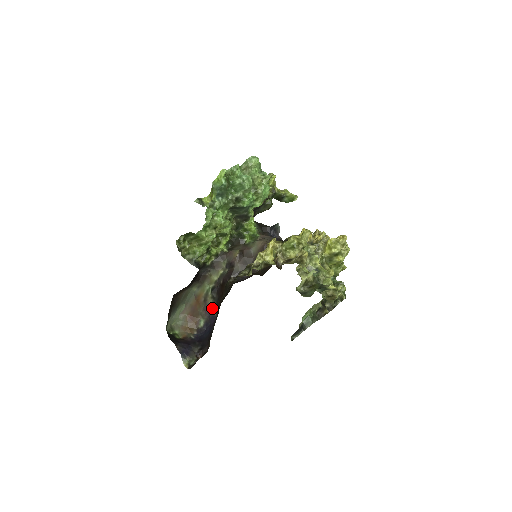
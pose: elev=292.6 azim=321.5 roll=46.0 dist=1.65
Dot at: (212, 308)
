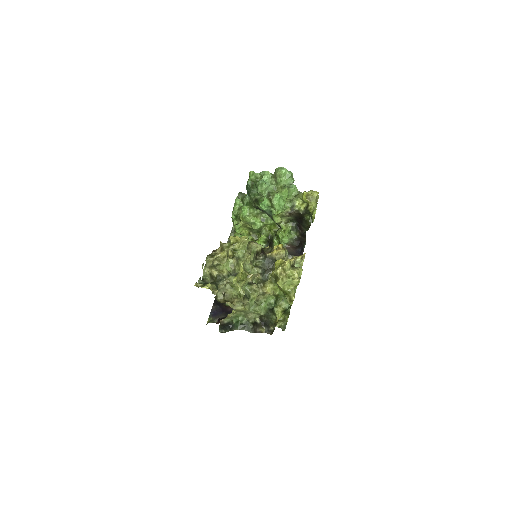
Dot at: occluded
